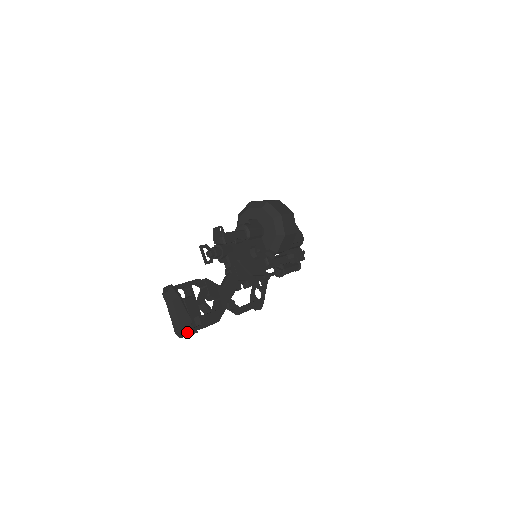
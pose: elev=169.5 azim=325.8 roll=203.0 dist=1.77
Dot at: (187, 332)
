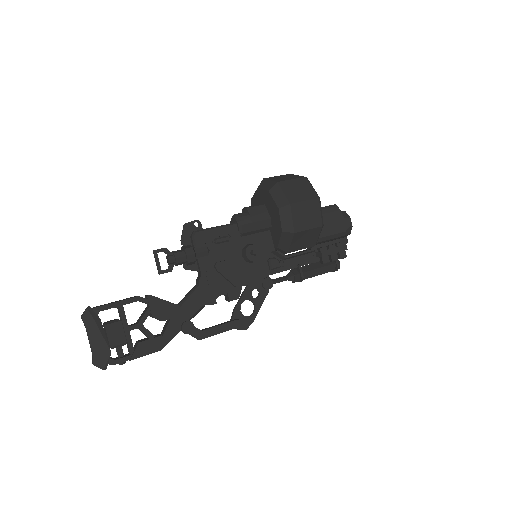
Dot at: (102, 366)
